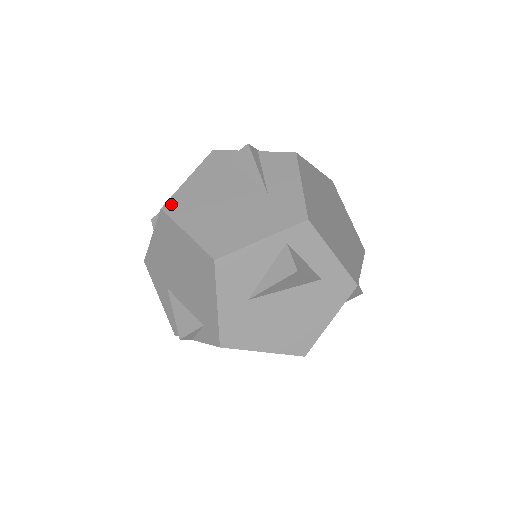
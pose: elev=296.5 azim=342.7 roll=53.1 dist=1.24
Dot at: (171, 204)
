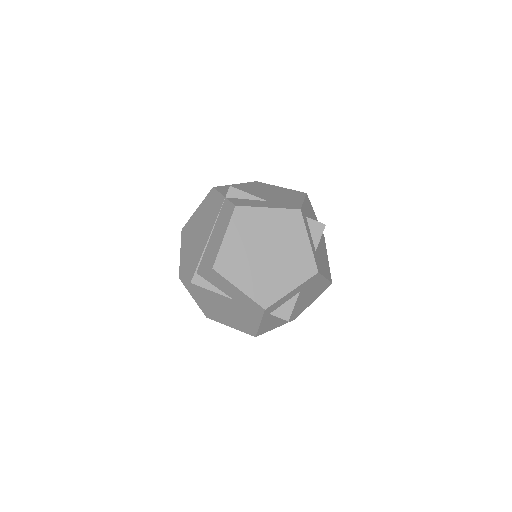
Dot at: (207, 315)
